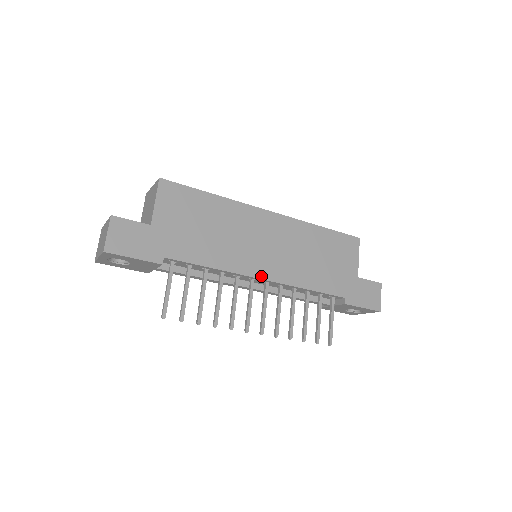
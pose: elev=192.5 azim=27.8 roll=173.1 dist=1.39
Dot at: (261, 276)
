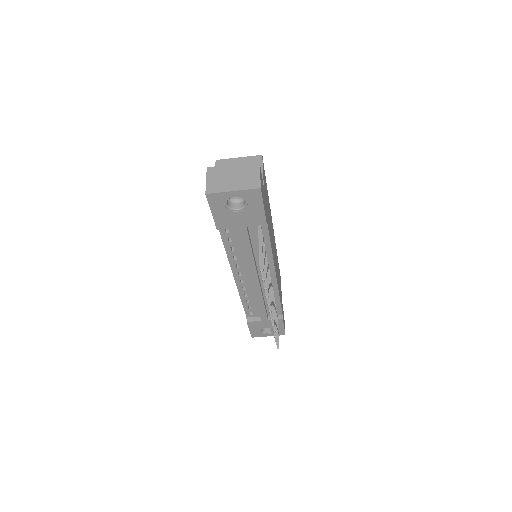
Dot at: (275, 271)
